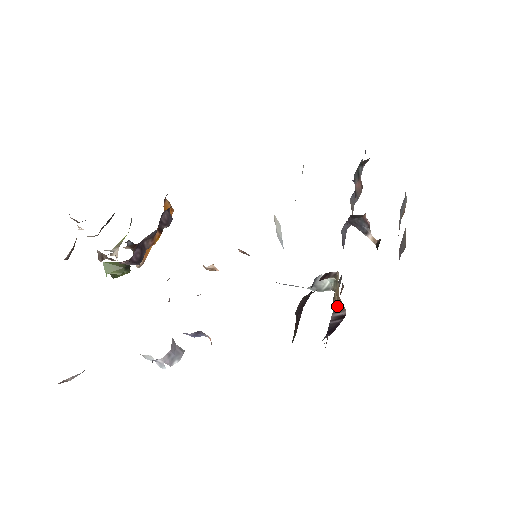
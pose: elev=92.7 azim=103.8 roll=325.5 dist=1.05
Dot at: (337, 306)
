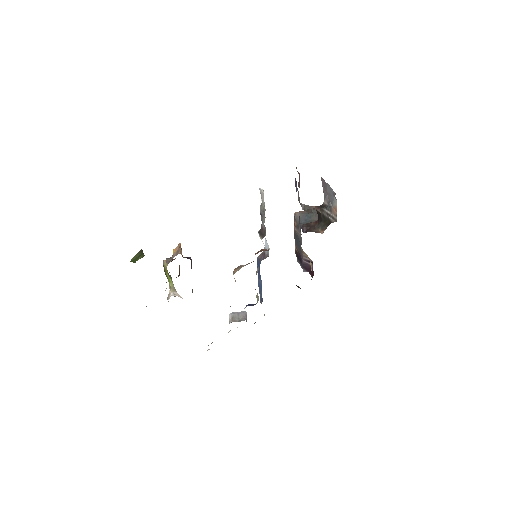
Dot at: (306, 256)
